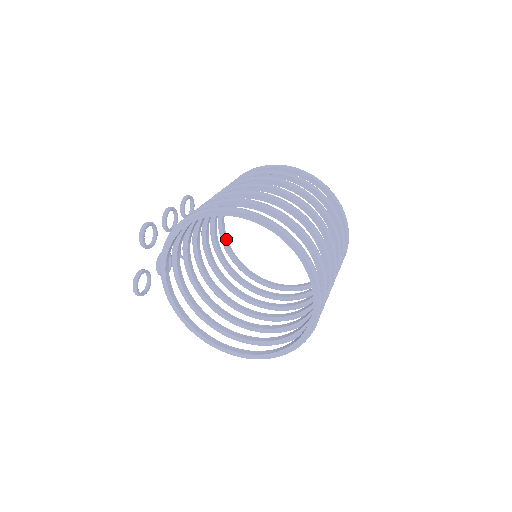
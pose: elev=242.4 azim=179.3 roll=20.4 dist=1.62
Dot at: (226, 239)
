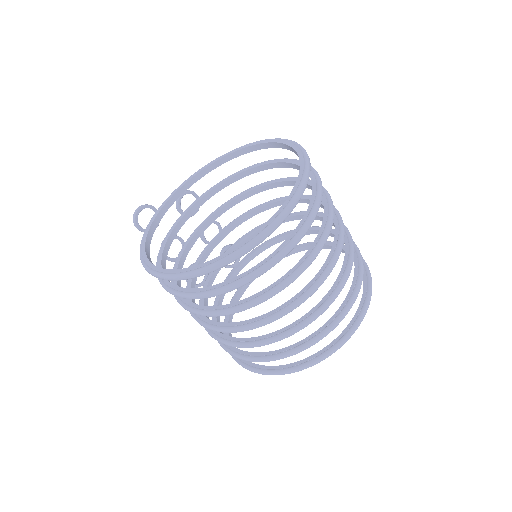
Dot at: occluded
